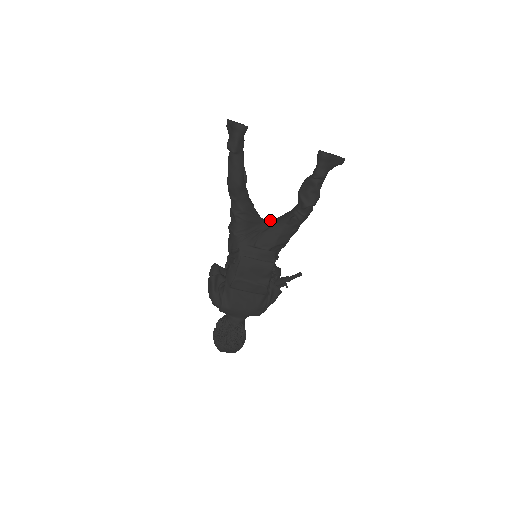
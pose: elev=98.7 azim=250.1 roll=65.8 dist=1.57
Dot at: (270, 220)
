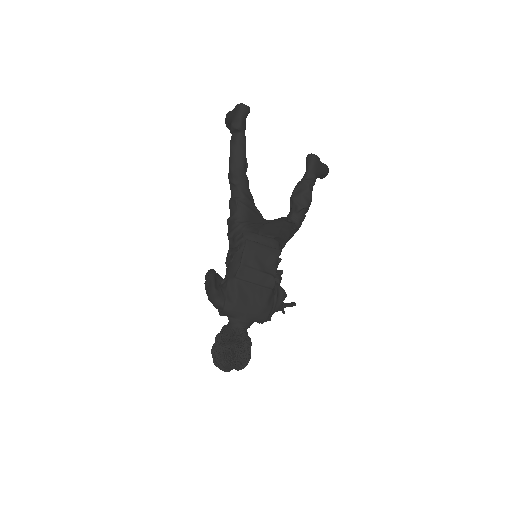
Dot at: occluded
